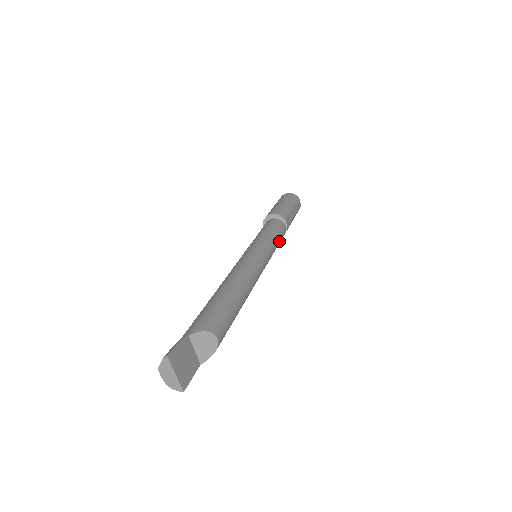
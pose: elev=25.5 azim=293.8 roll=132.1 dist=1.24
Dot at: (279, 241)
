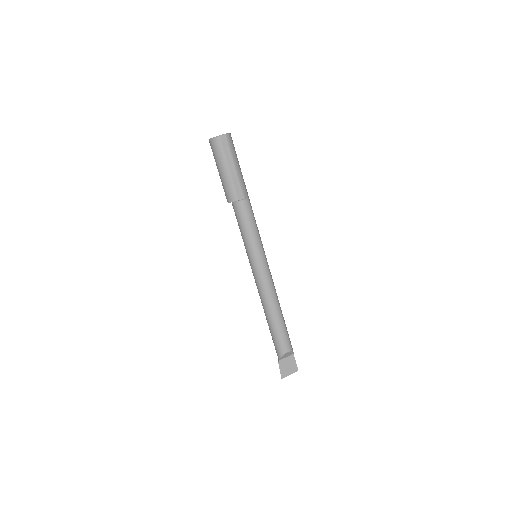
Dot at: (253, 223)
